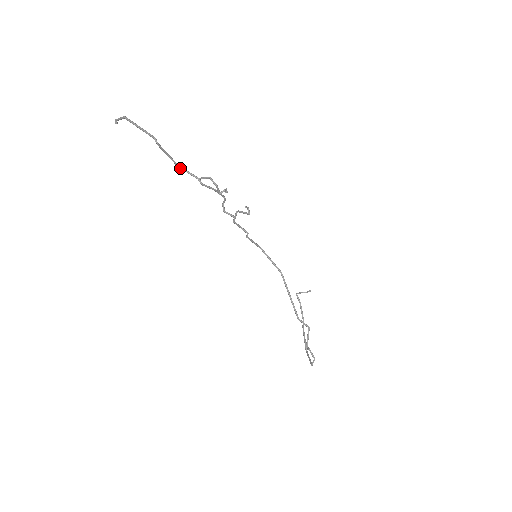
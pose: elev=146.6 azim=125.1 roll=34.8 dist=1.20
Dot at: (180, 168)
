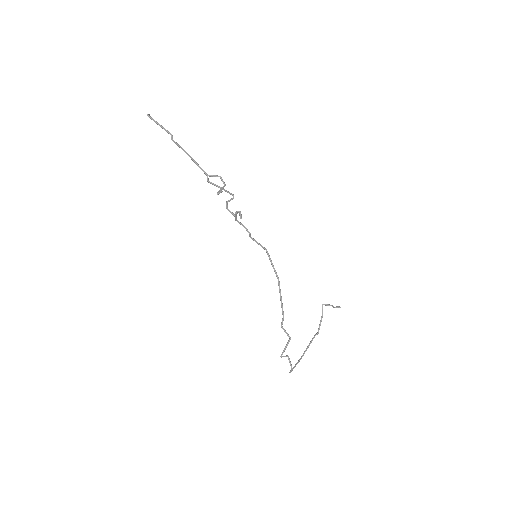
Dot at: (195, 163)
